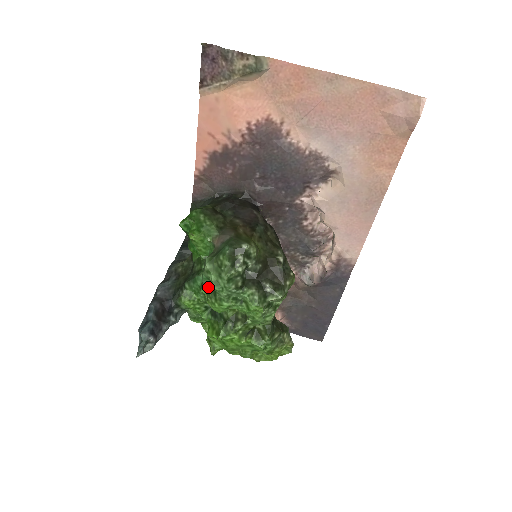
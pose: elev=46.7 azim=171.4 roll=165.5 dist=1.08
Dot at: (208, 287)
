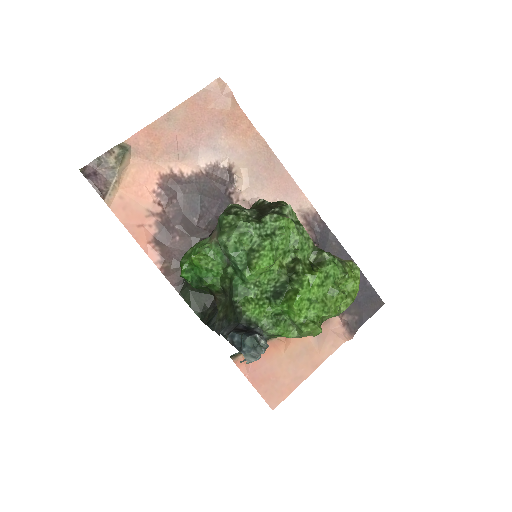
Dot at: (245, 264)
